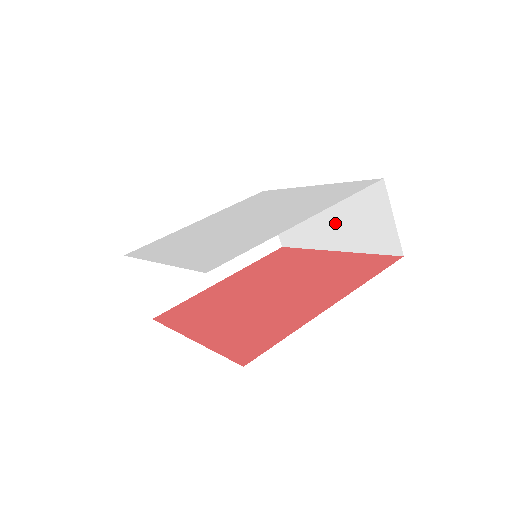
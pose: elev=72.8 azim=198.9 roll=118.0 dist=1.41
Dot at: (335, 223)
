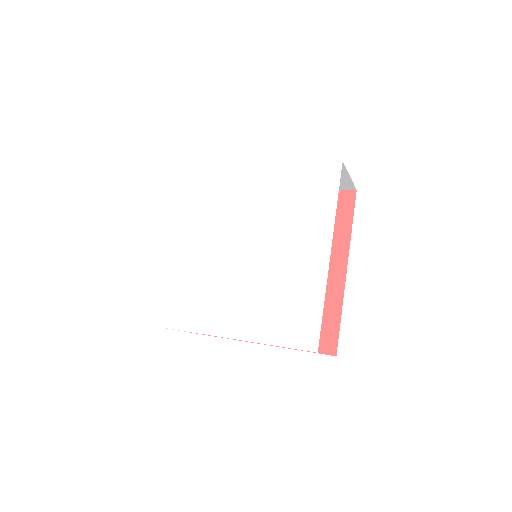
Dot at: occluded
